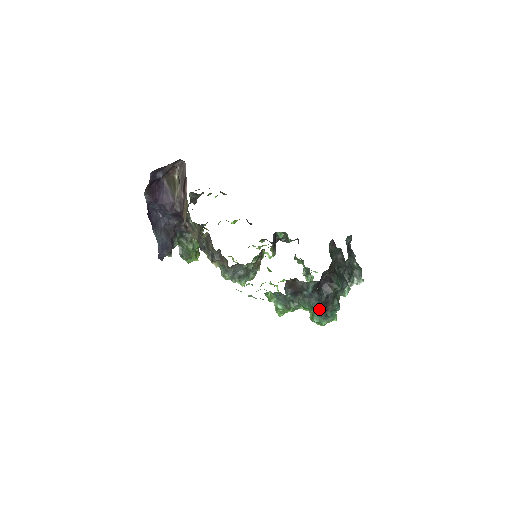
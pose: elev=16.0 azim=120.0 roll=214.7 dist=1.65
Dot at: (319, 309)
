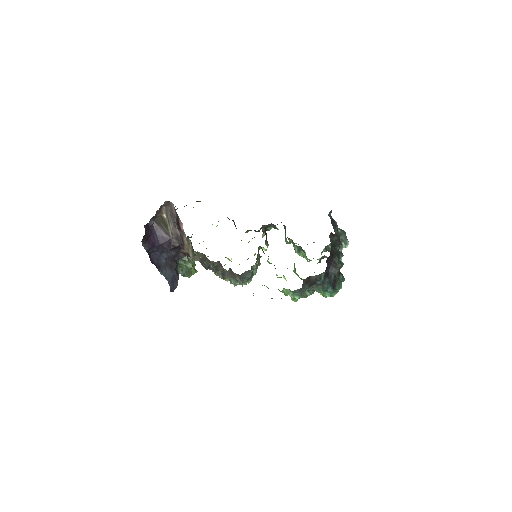
Dot at: (332, 290)
